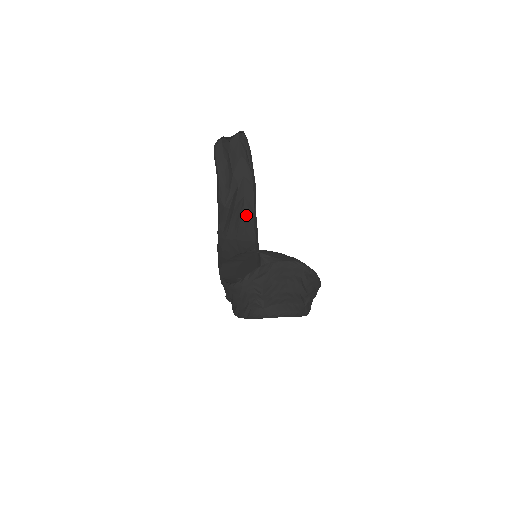
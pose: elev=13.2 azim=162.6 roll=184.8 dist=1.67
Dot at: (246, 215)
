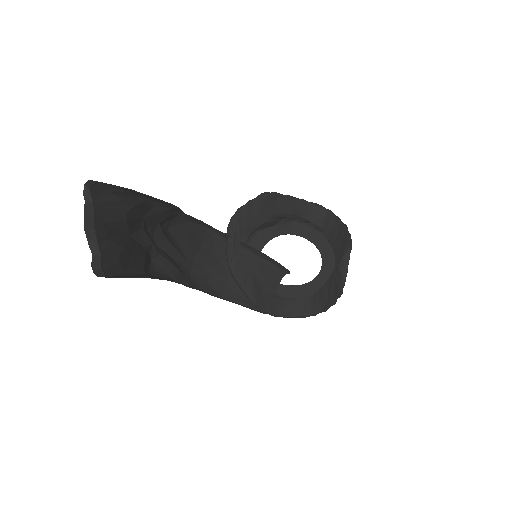
Dot at: (171, 226)
